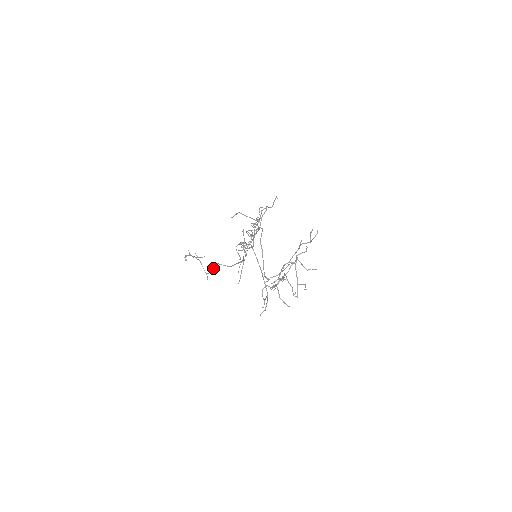
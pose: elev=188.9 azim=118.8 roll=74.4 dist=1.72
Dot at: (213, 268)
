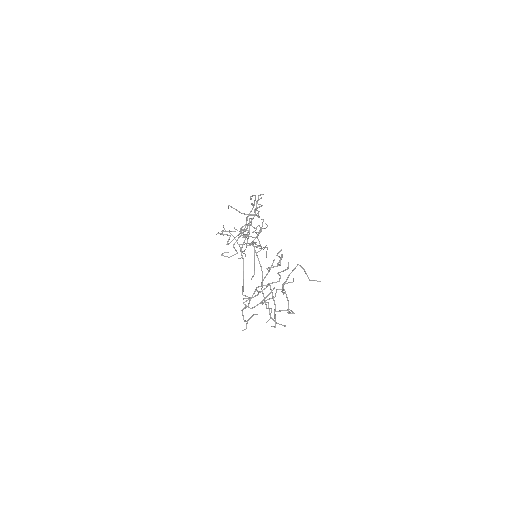
Dot at: (246, 247)
